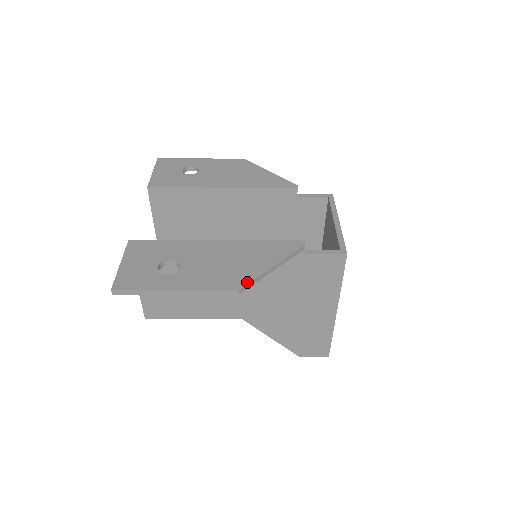
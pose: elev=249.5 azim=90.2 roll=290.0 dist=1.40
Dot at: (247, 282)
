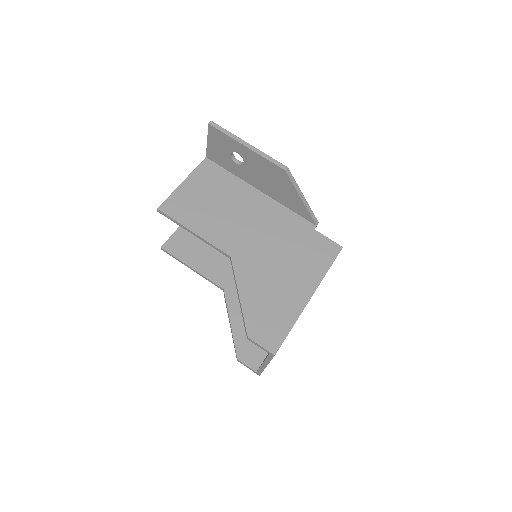
Dot at: (291, 175)
